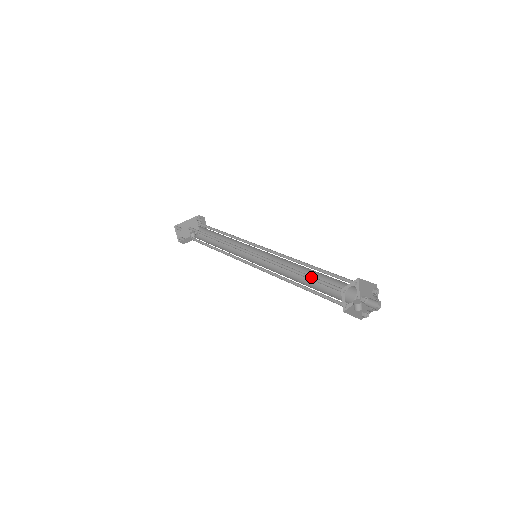
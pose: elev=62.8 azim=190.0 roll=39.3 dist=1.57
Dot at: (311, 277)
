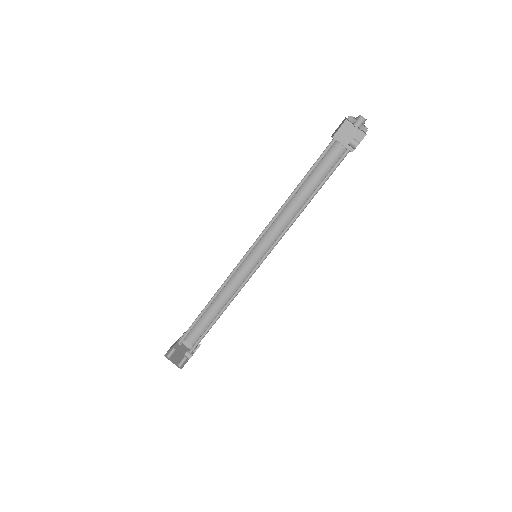
Dot at: (306, 177)
